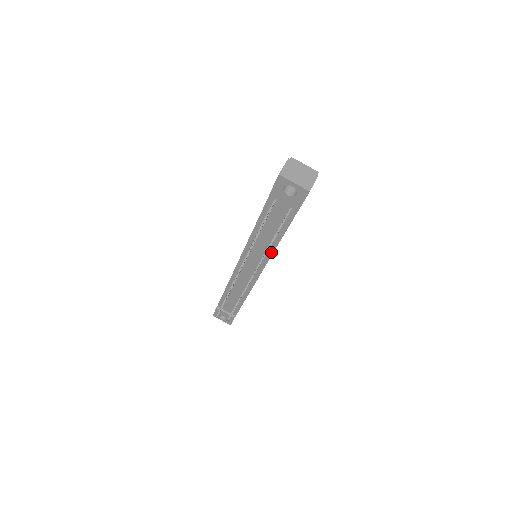
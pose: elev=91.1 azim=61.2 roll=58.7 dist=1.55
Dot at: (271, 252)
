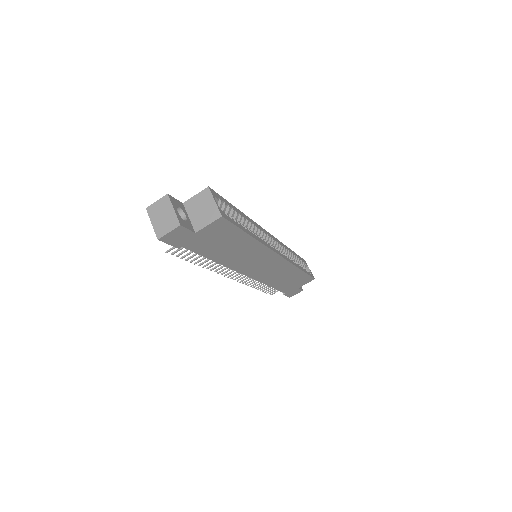
Dot at: (225, 265)
